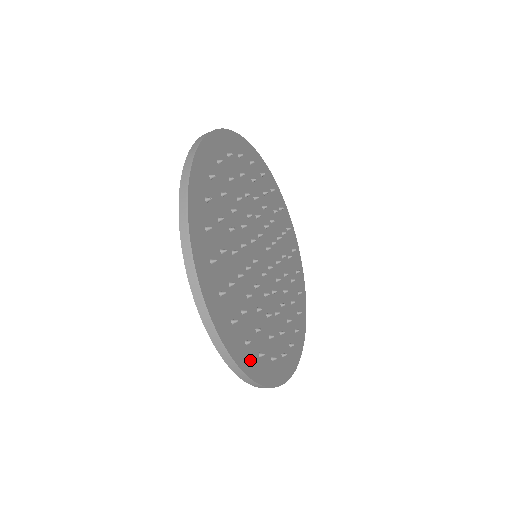
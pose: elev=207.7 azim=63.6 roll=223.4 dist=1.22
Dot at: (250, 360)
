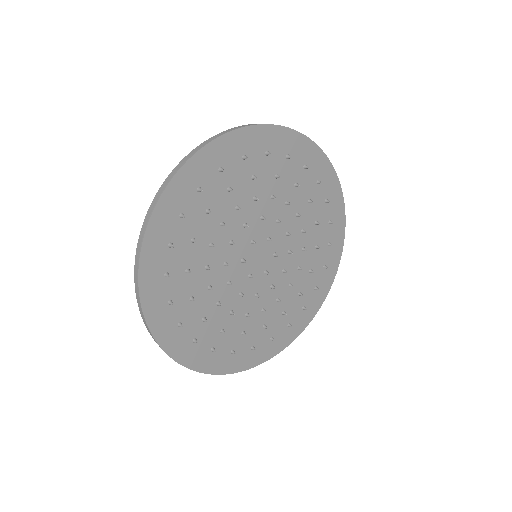
Dot at: (260, 353)
